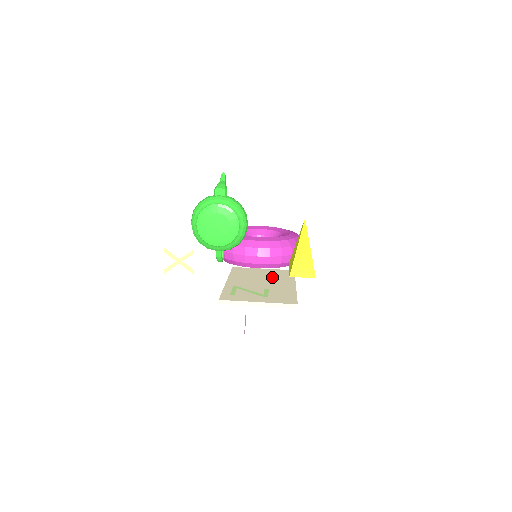
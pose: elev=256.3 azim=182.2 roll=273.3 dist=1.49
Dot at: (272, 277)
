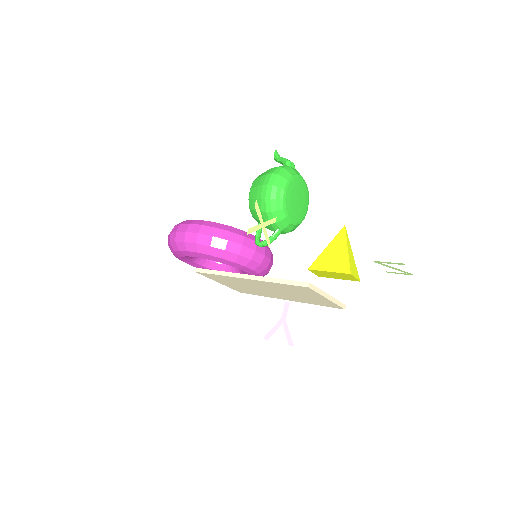
Dot at: occluded
